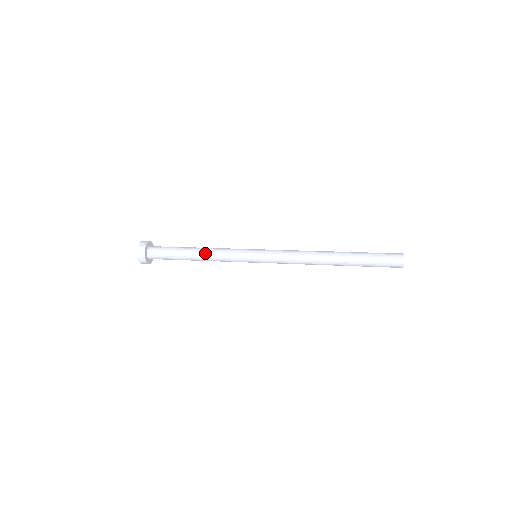
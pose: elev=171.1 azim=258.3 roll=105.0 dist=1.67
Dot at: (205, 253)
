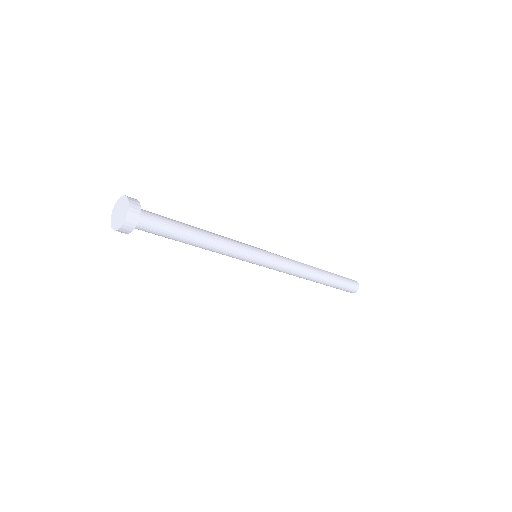
Dot at: (212, 233)
